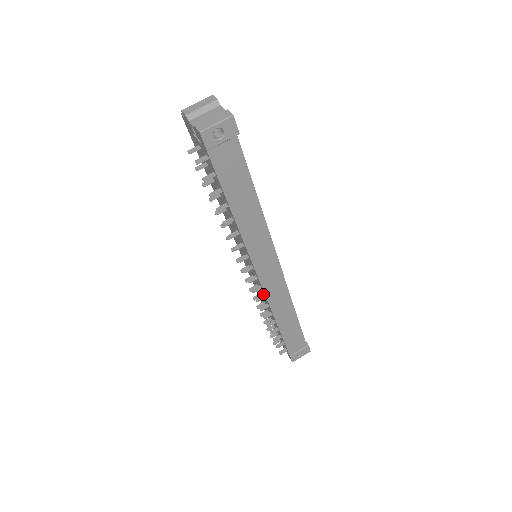
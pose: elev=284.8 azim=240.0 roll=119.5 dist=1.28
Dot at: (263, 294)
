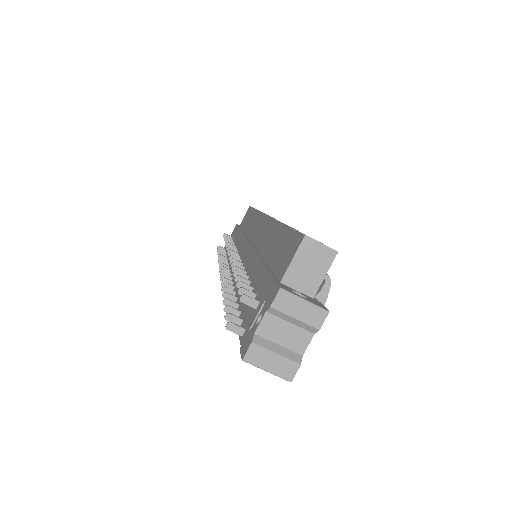
Dot at: (230, 266)
